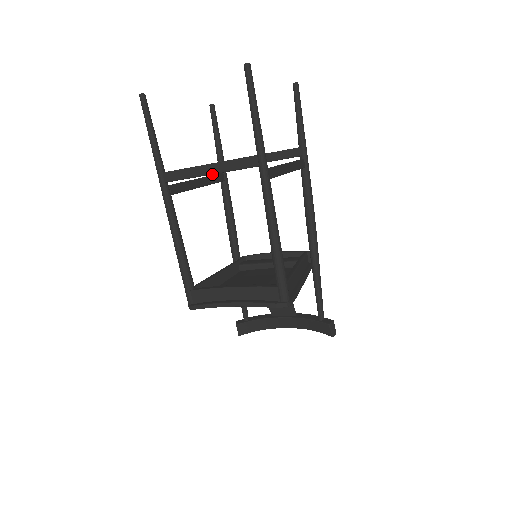
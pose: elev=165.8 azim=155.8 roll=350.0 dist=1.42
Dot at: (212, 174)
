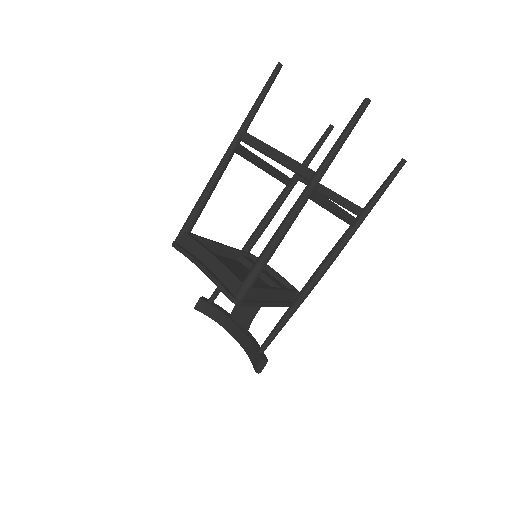
Dot at: (274, 160)
